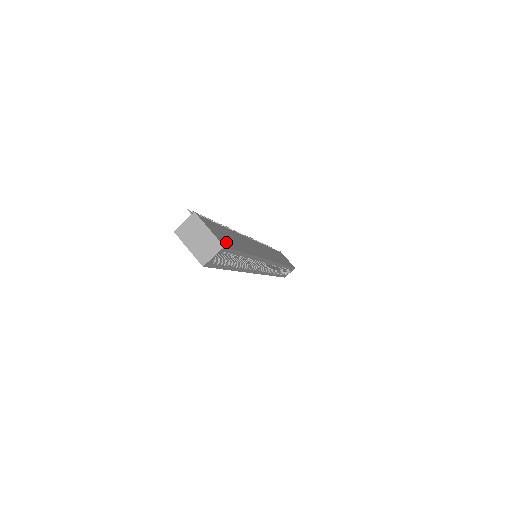
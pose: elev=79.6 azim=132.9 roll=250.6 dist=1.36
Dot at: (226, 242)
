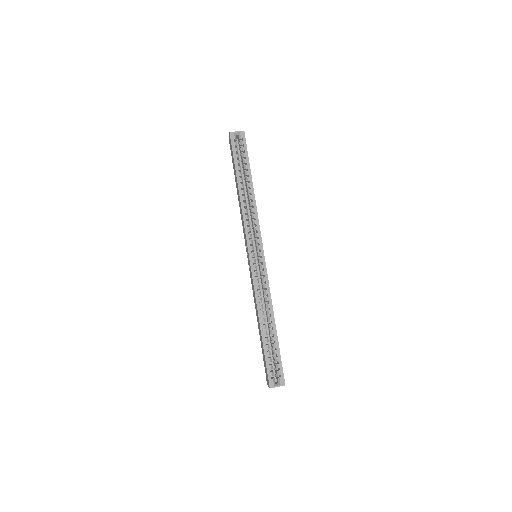
Dot at: occluded
